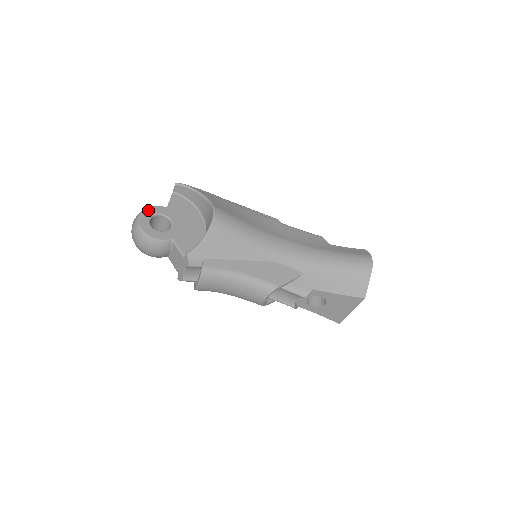
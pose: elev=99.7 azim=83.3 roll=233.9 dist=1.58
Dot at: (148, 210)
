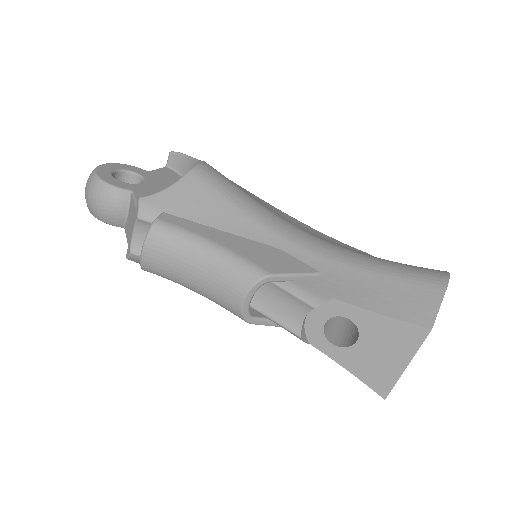
Dot at: (119, 165)
